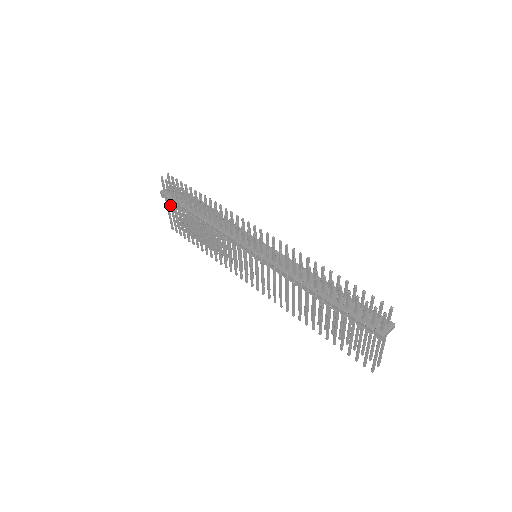
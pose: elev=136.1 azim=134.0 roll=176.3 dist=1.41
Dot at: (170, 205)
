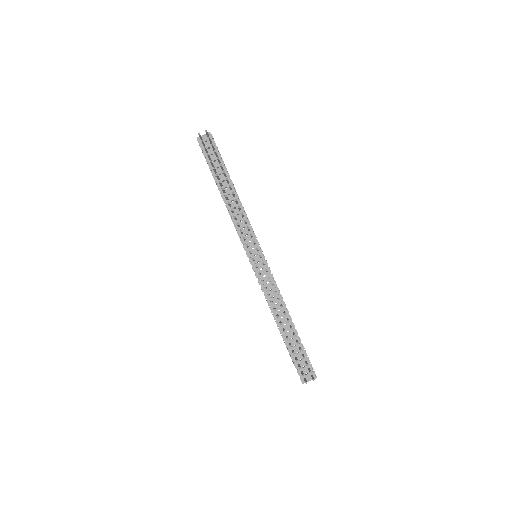
Dot at: occluded
